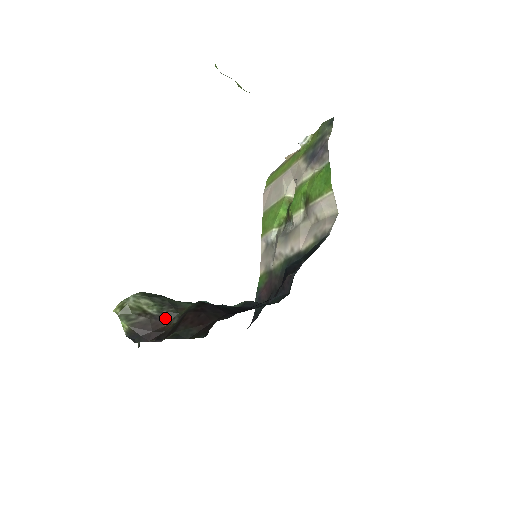
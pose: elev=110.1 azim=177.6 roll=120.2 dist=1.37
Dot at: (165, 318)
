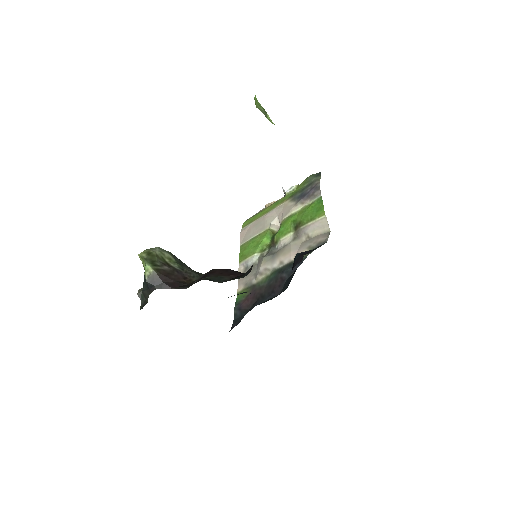
Dot at: (185, 275)
